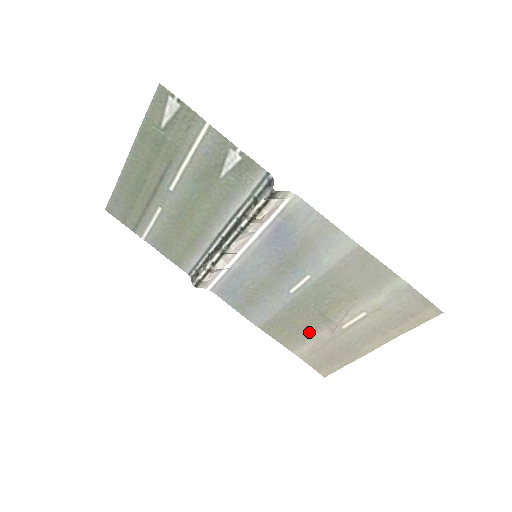
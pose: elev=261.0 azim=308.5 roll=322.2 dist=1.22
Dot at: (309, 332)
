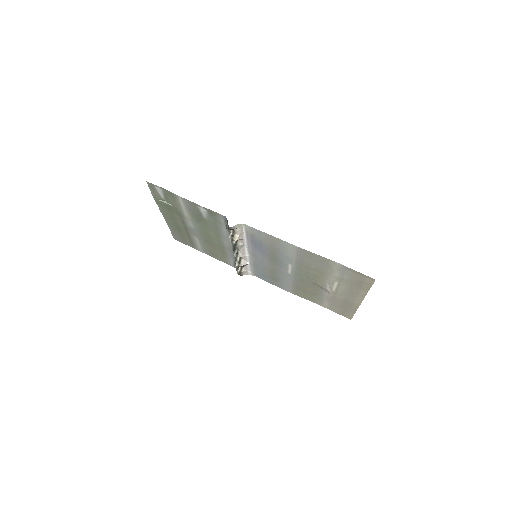
Dot at: (319, 294)
